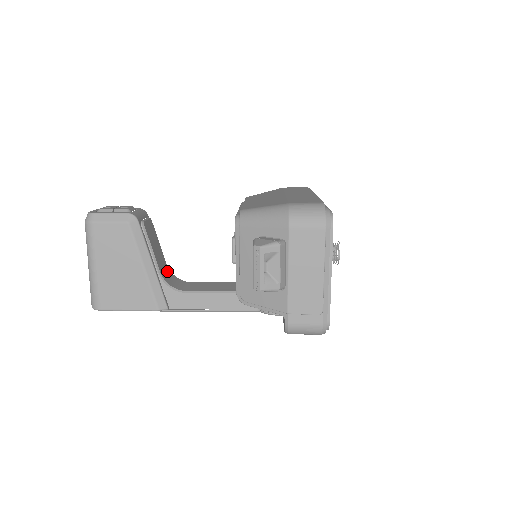
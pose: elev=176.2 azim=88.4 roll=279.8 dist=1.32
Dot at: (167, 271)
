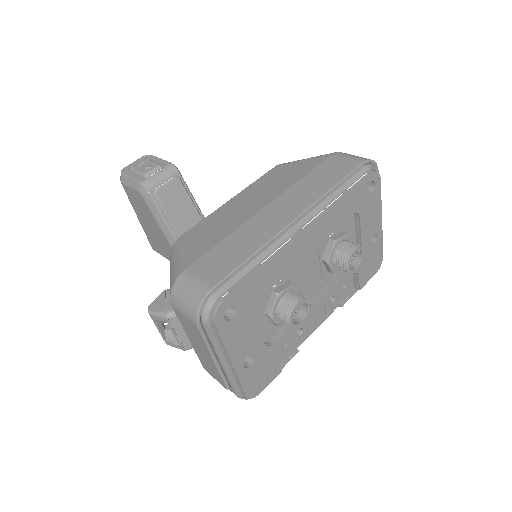
Dot at: occluded
